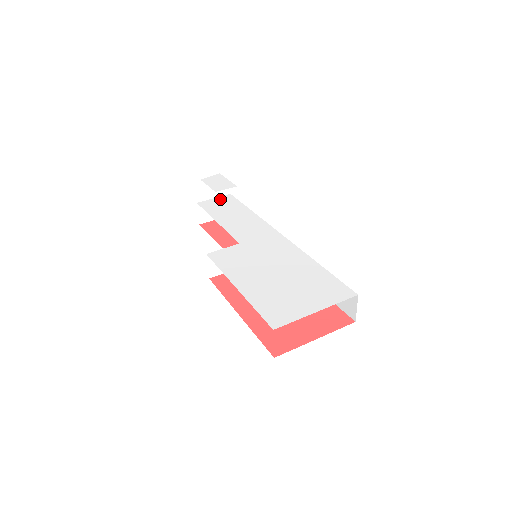
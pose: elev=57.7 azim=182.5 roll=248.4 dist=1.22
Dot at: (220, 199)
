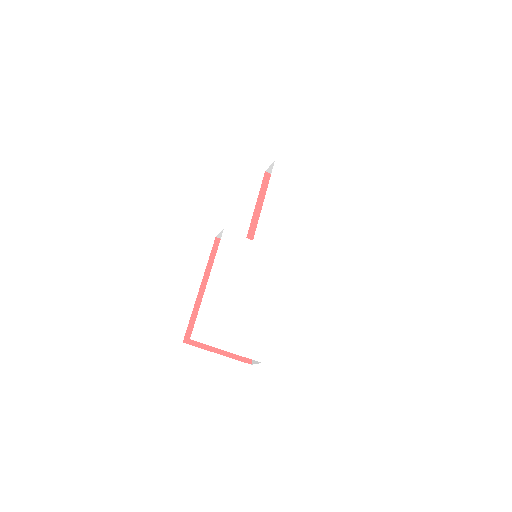
Dot at: (293, 174)
